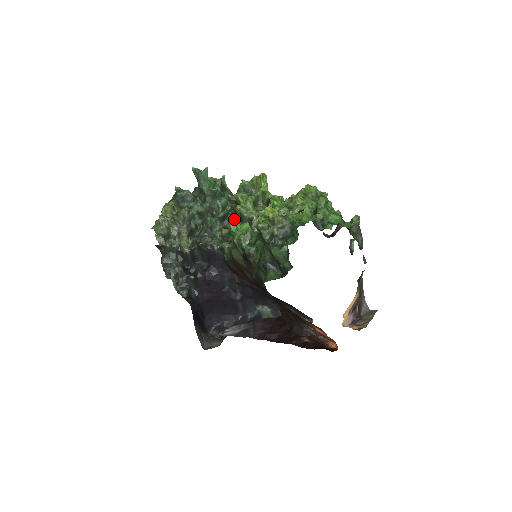
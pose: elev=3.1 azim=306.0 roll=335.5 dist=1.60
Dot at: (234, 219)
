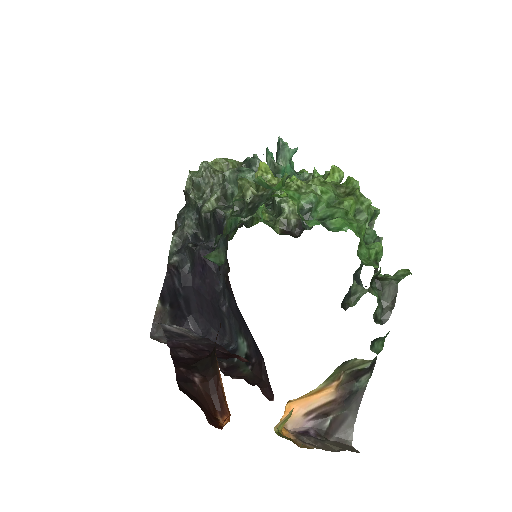
Dot at: occluded
